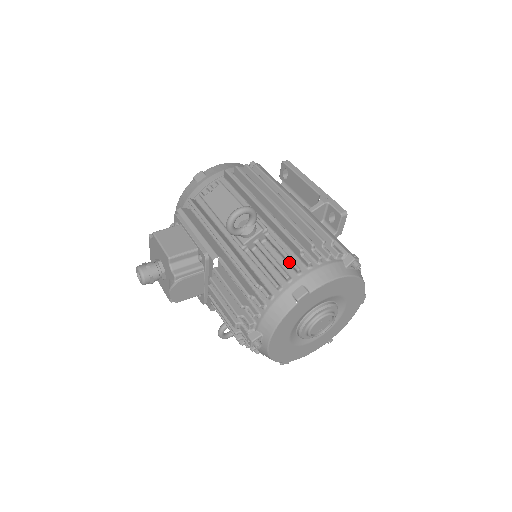
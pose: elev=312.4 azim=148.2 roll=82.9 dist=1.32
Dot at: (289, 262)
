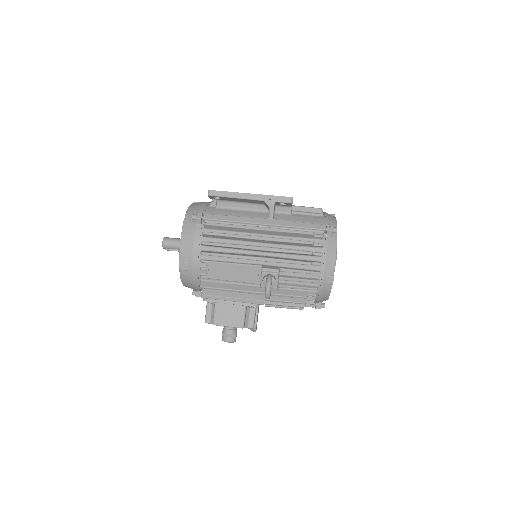
Dot at: (310, 274)
